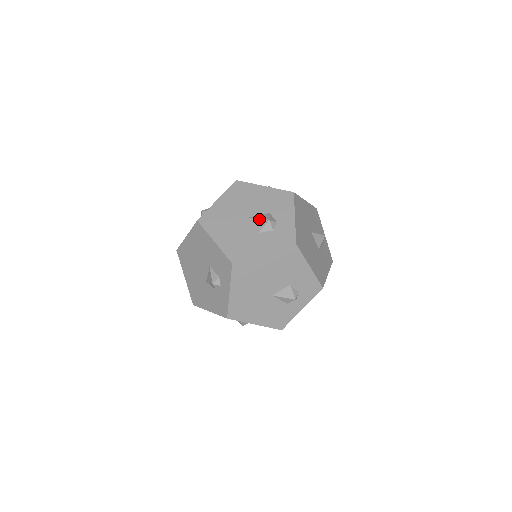
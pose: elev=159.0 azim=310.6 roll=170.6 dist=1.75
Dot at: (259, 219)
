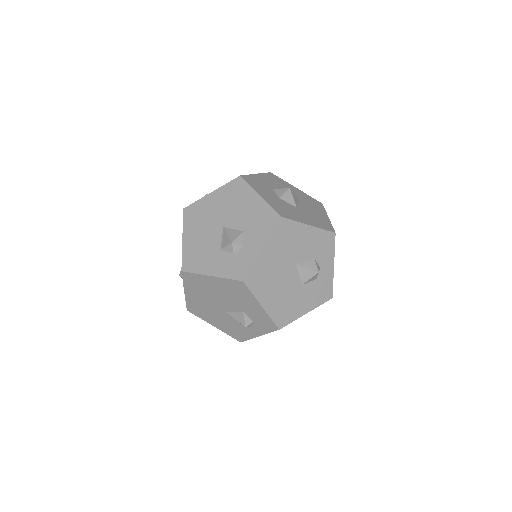
Dot at: (227, 235)
